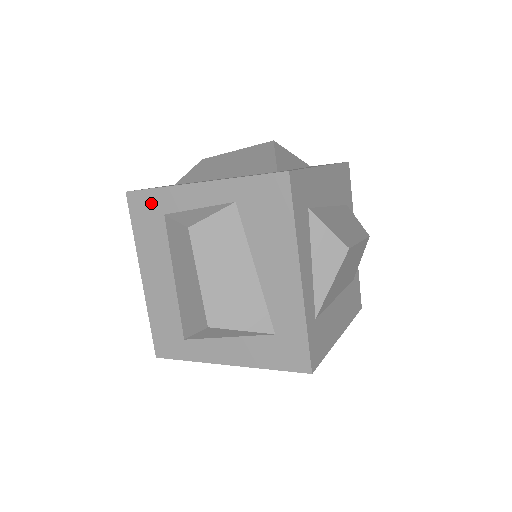
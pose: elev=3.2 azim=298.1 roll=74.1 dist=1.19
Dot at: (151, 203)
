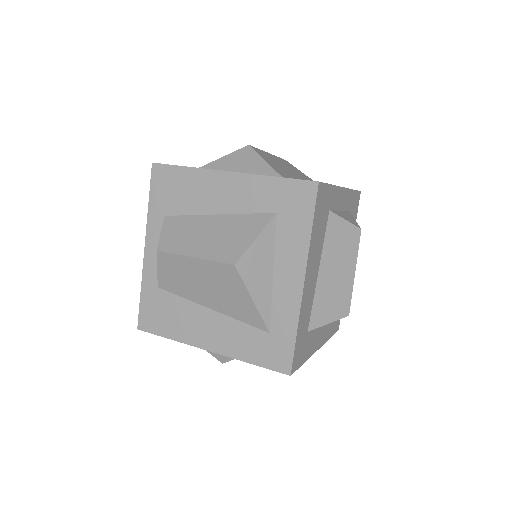
Dot at: occluded
